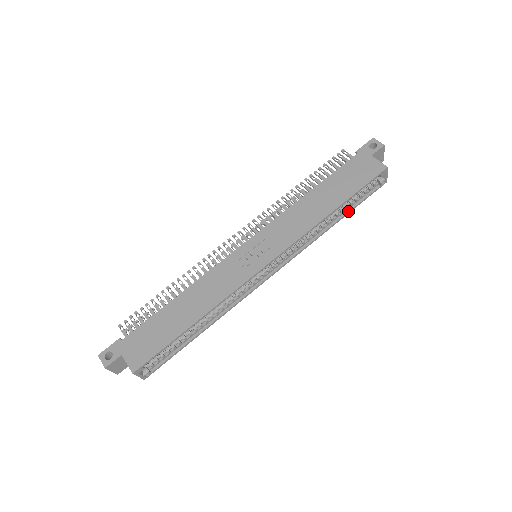
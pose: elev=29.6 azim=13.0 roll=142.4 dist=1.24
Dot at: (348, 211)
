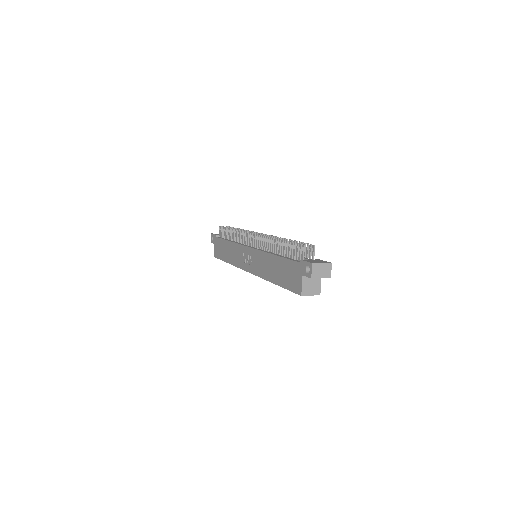
Dot at: occluded
